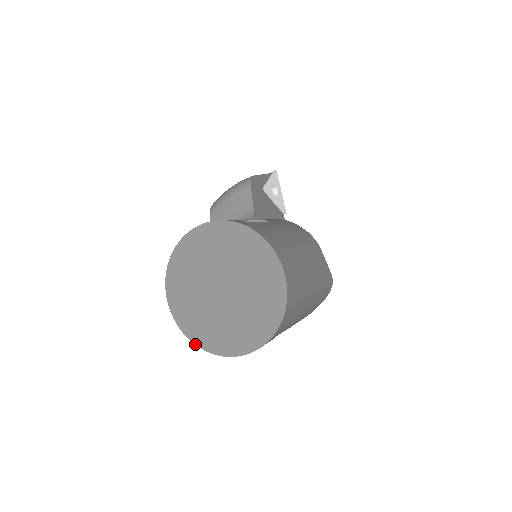
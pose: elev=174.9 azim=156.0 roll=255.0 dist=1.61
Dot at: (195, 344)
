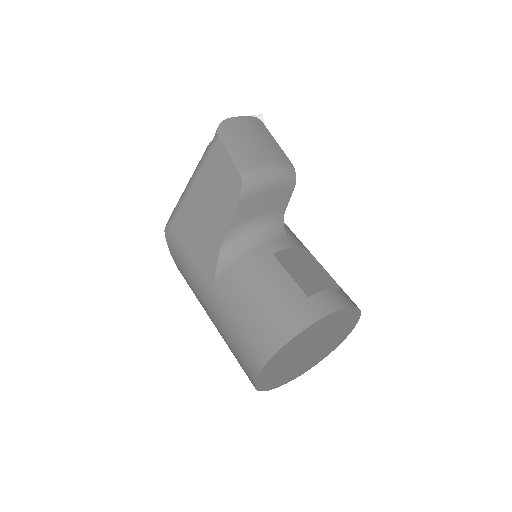
Dot at: (256, 388)
